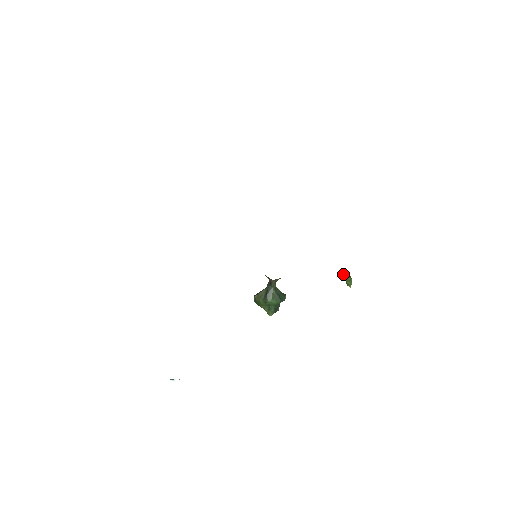
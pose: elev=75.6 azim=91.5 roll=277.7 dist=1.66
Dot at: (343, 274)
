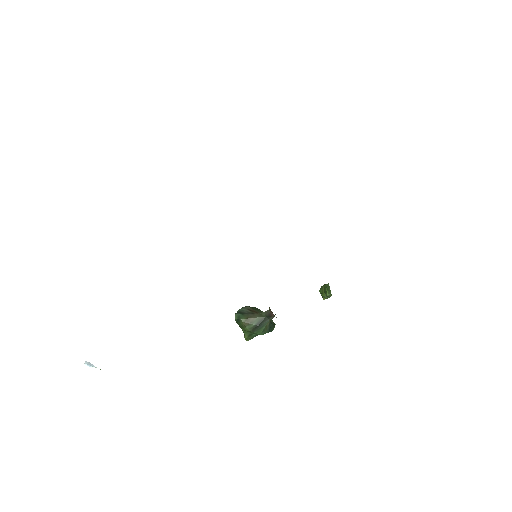
Dot at: occluded
